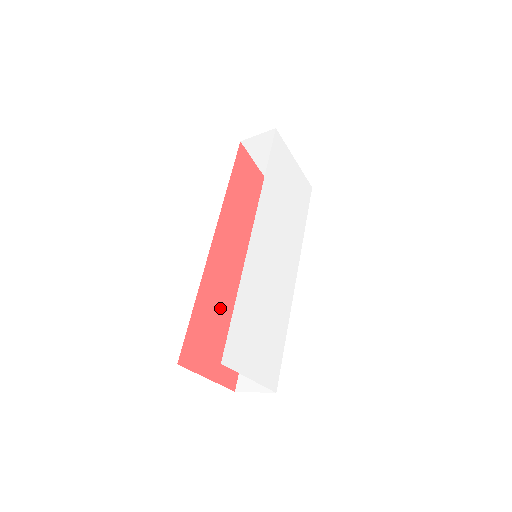
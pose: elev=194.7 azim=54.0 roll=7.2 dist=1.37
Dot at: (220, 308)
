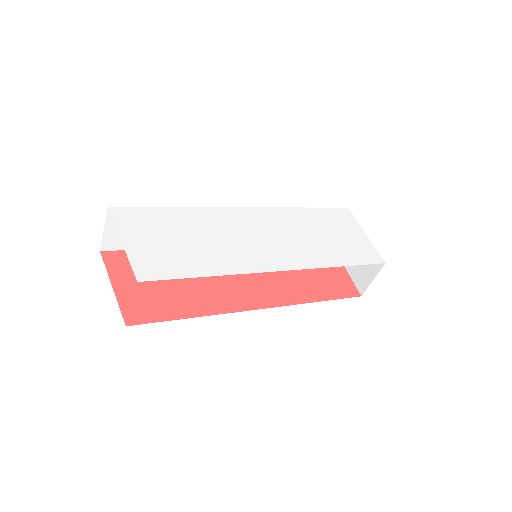
Dot at: occluded
